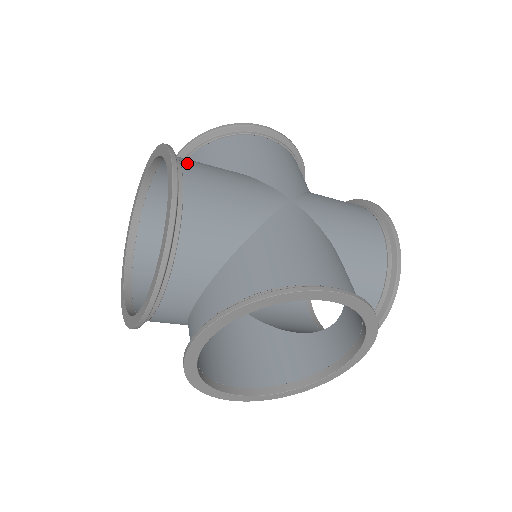
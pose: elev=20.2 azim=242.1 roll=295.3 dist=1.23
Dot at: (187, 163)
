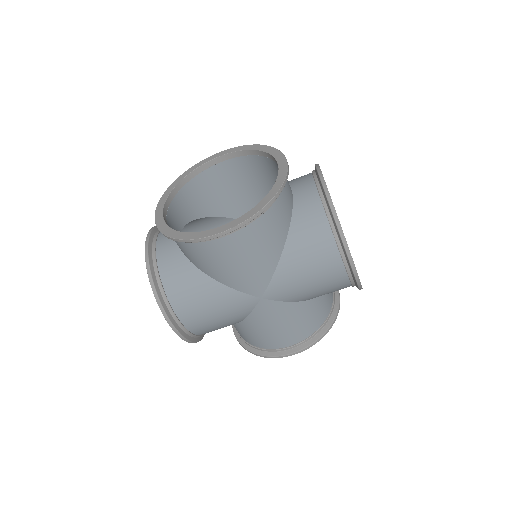
Dot at: occluded
